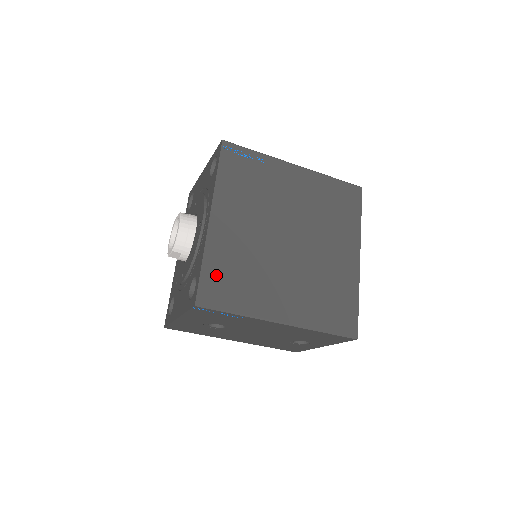
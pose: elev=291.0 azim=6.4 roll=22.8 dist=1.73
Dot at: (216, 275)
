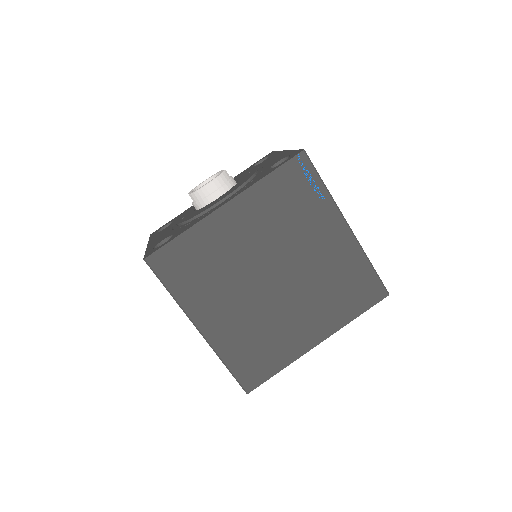
Dot at: (183, 252)
